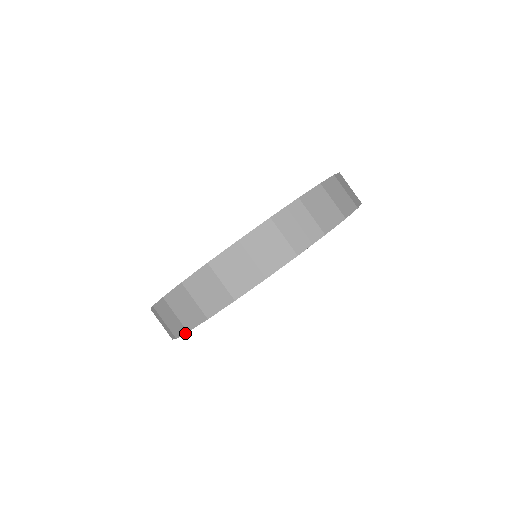
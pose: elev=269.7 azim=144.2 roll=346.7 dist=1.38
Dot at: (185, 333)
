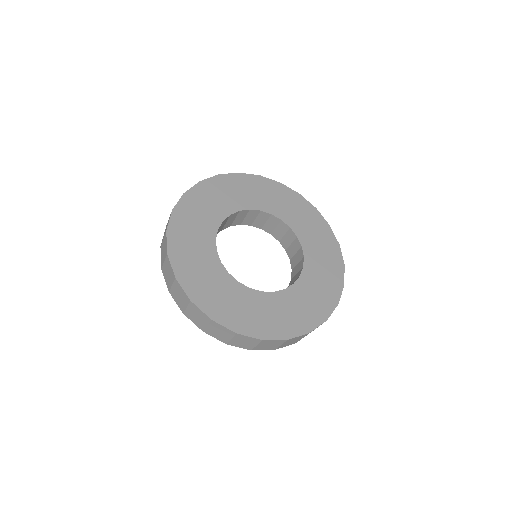
Dot at: (199, 328)
